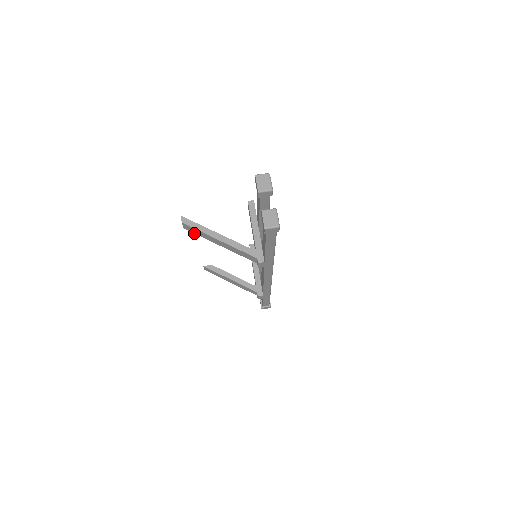
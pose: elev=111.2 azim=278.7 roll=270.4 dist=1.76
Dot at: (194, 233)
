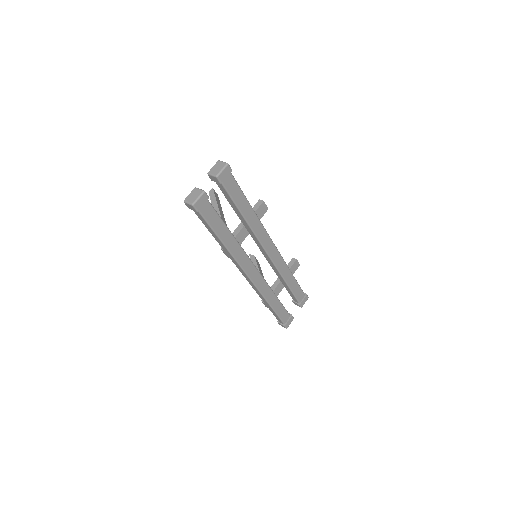
Dot at: occluded
